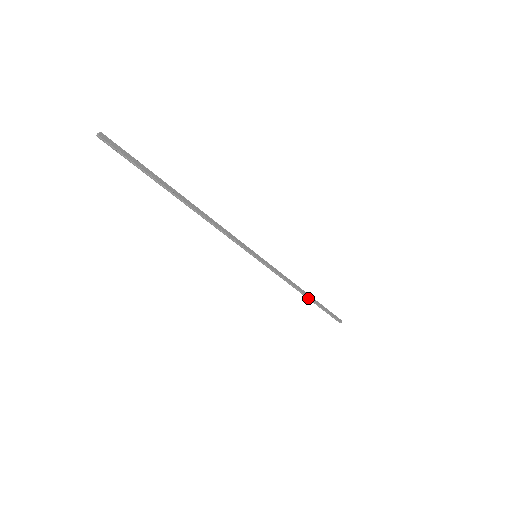
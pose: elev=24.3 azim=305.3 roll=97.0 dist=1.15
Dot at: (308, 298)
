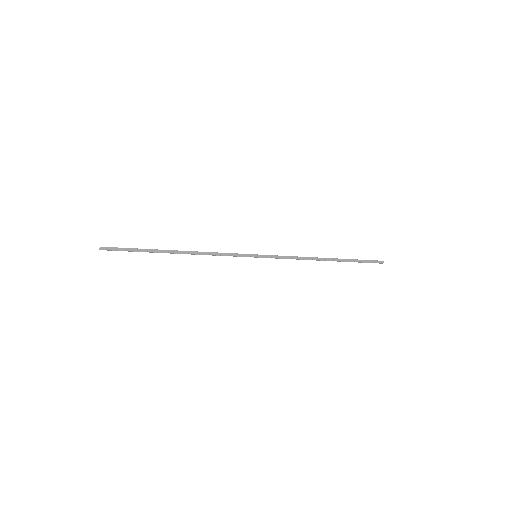
Dot at: occluded
